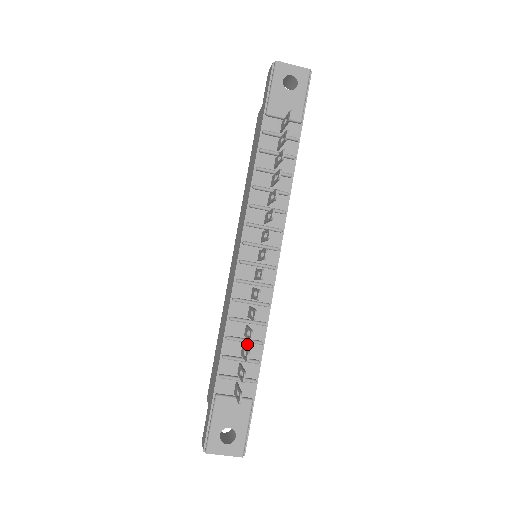
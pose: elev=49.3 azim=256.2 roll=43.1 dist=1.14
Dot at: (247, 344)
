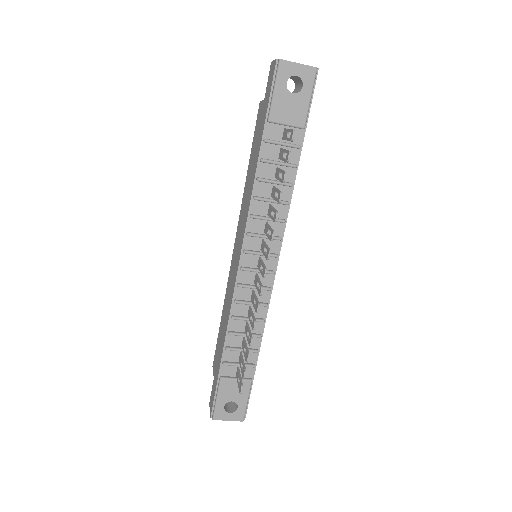
Dot at: occluded
